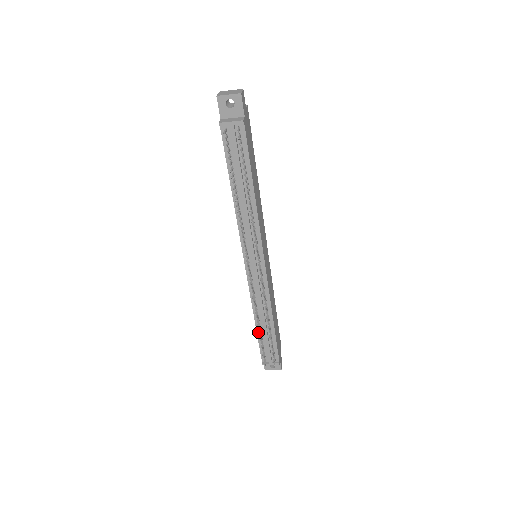
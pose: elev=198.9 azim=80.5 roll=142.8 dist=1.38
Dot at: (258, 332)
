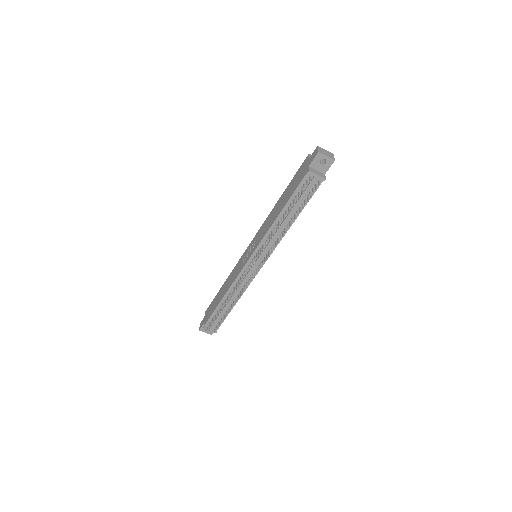
Dot at: (219, 306)
